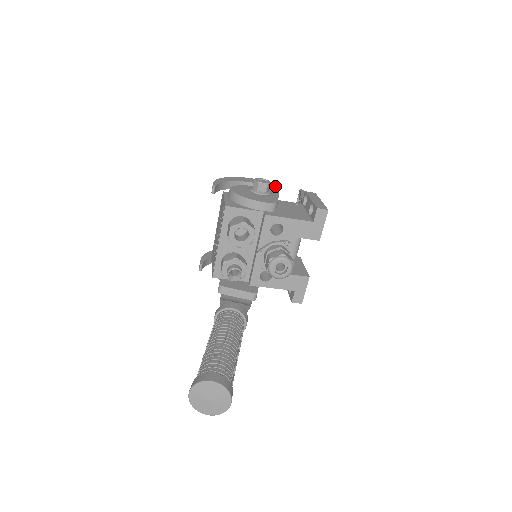
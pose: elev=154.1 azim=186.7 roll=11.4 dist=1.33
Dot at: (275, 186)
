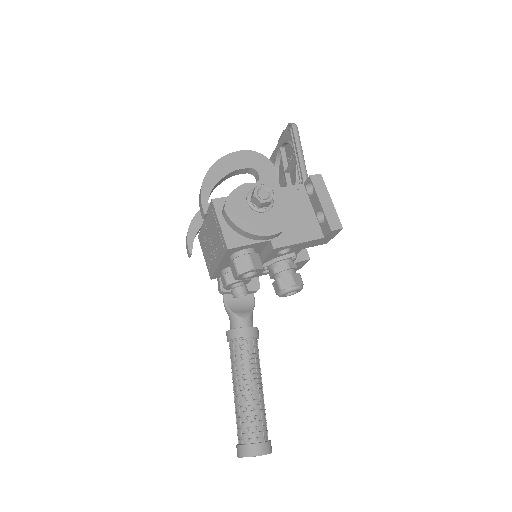
Dot at: (271, 165)
